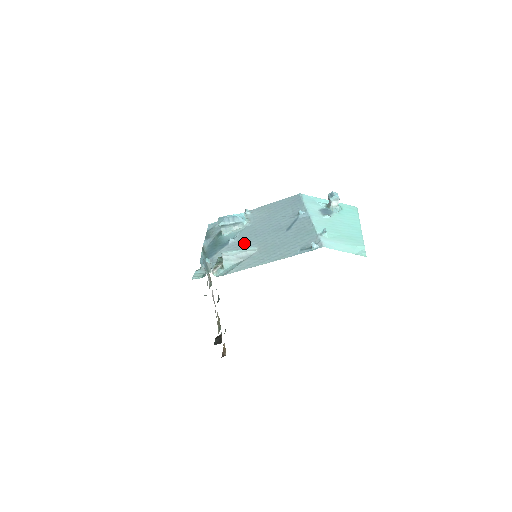
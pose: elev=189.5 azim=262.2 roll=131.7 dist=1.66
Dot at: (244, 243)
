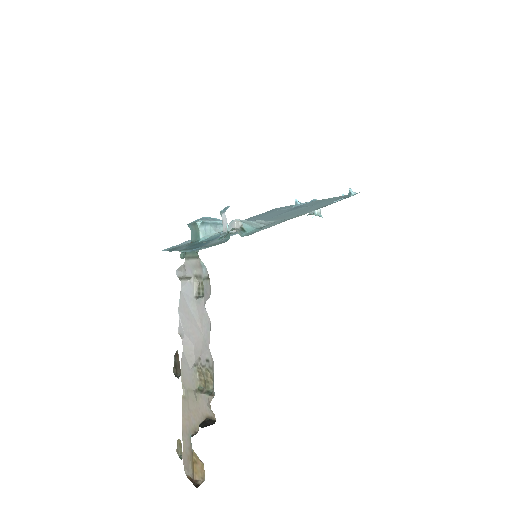
Dot at: occluded
